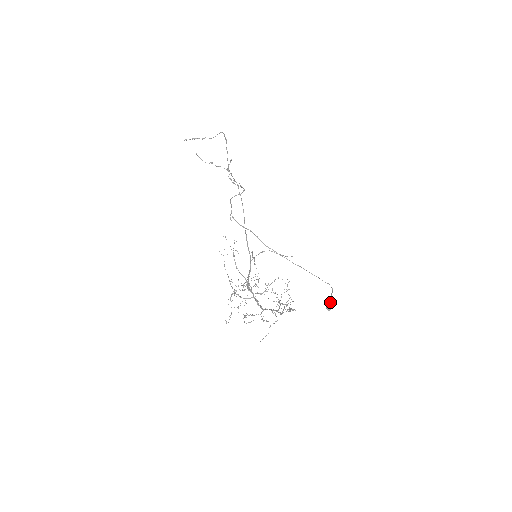
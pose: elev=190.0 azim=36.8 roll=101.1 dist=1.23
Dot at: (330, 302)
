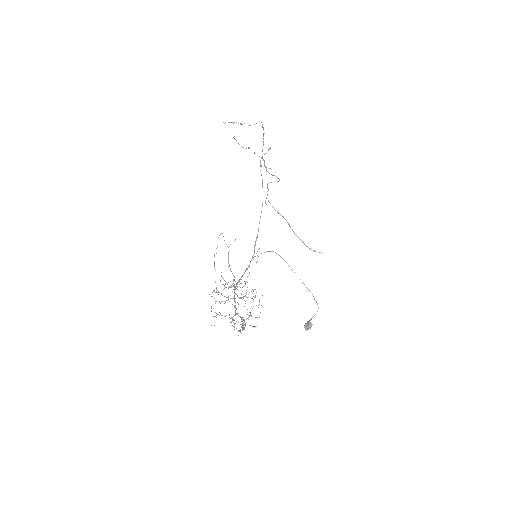
Dot at: (309, 322)
